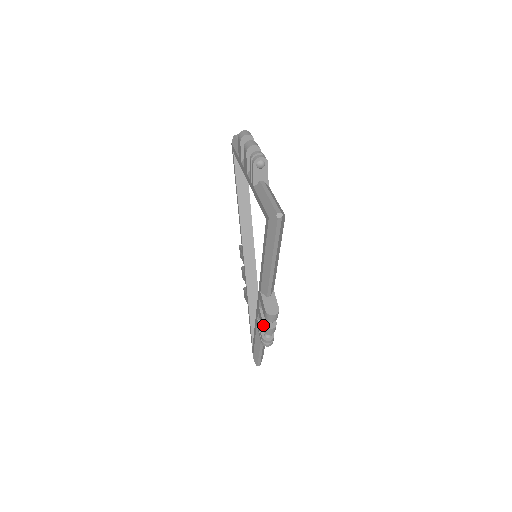
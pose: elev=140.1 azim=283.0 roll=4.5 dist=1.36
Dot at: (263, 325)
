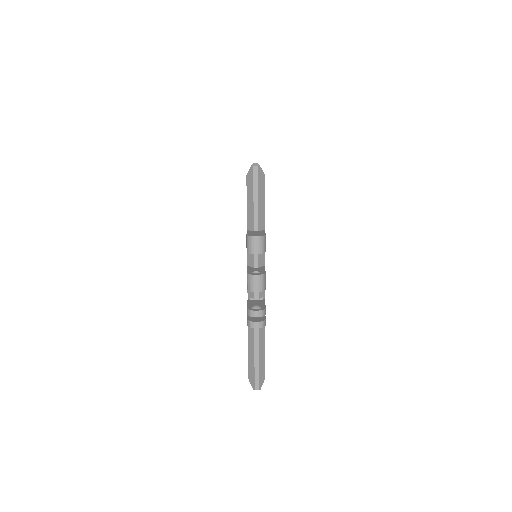
Dot at: occluded
